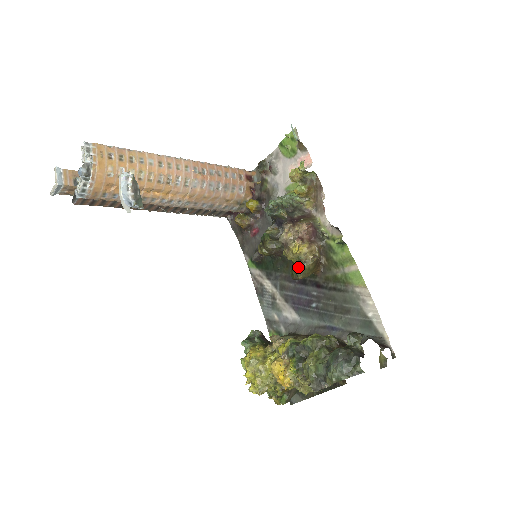
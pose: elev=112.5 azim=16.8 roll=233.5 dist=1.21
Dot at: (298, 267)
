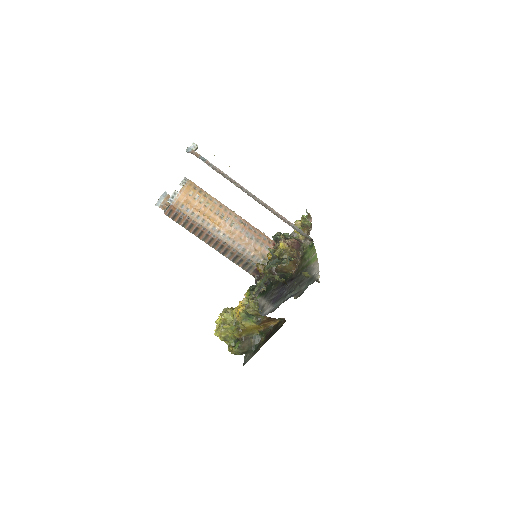
Dot at: occluded
